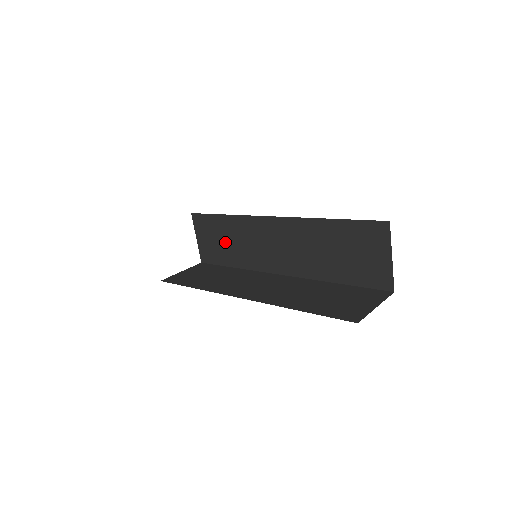
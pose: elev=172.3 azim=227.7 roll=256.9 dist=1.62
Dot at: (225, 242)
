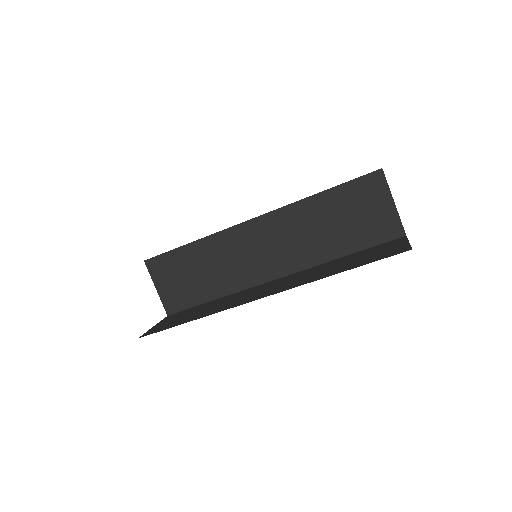
Dot at: (196, 312)
